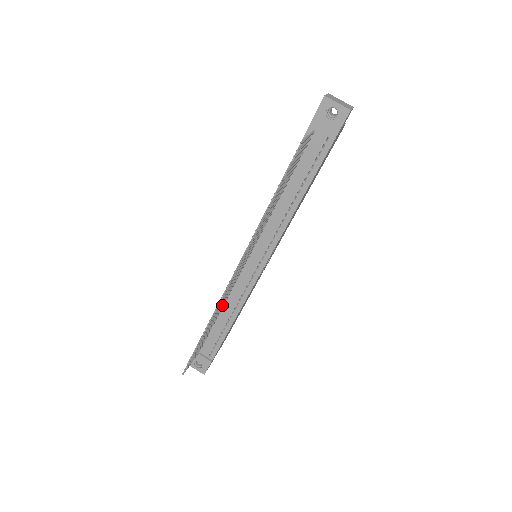
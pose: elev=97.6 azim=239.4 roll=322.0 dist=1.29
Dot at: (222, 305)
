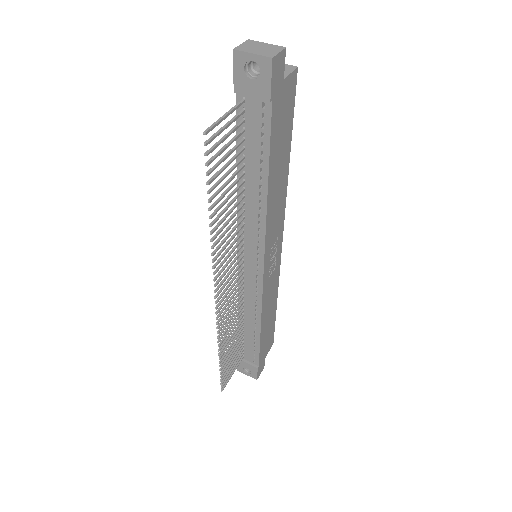
Dot at: occluded
